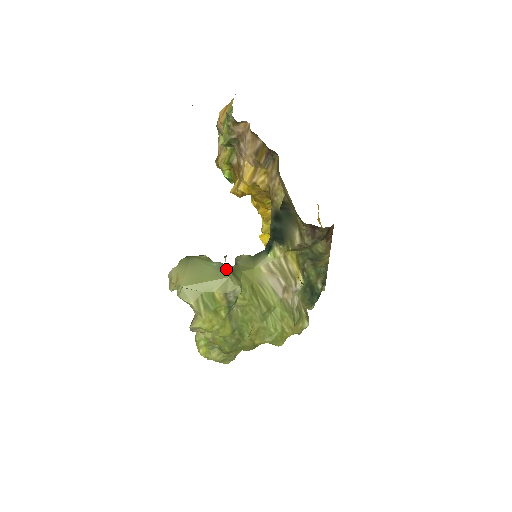
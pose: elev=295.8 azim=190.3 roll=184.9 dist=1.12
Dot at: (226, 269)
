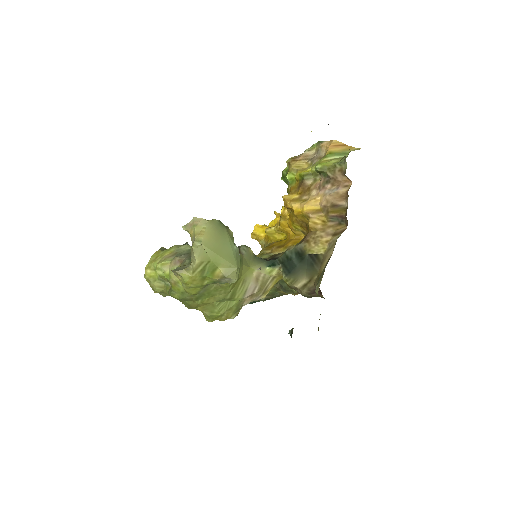
Dot at: (239, 258)
